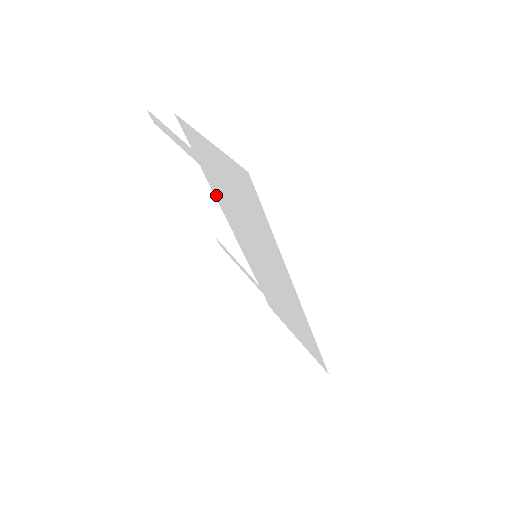
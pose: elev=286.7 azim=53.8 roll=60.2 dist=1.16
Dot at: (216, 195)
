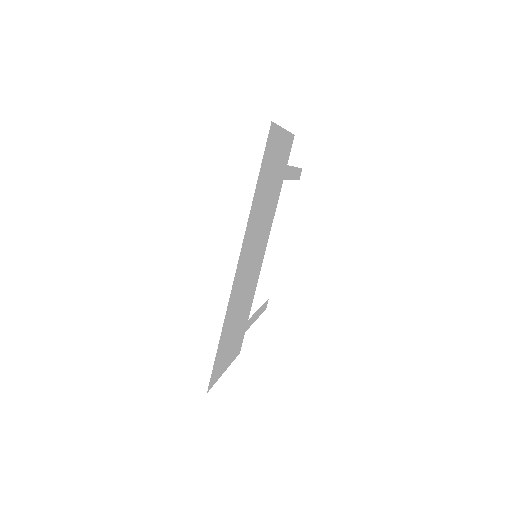
Dot at: (276, 207)
